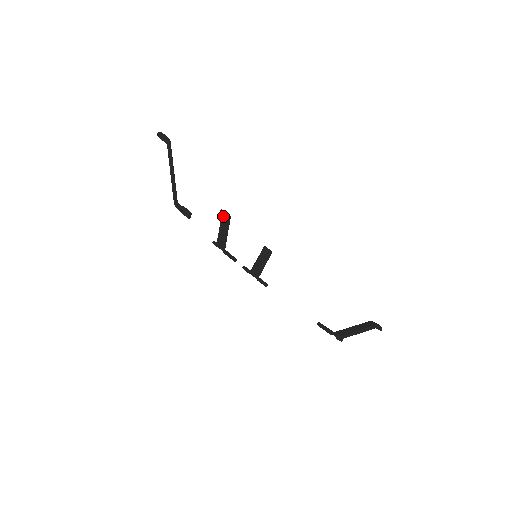
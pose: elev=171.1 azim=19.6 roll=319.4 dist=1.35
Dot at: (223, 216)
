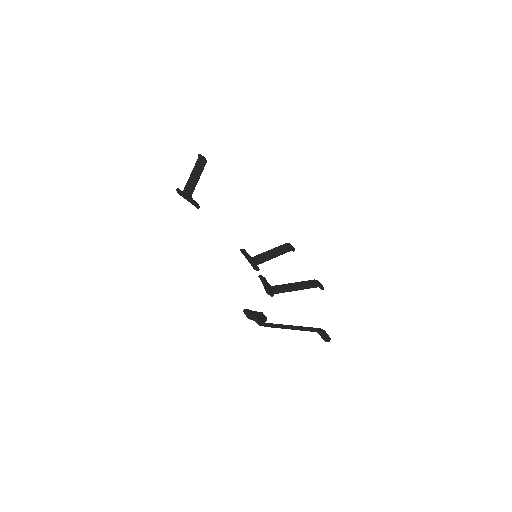
Dot at: (281, 245)
